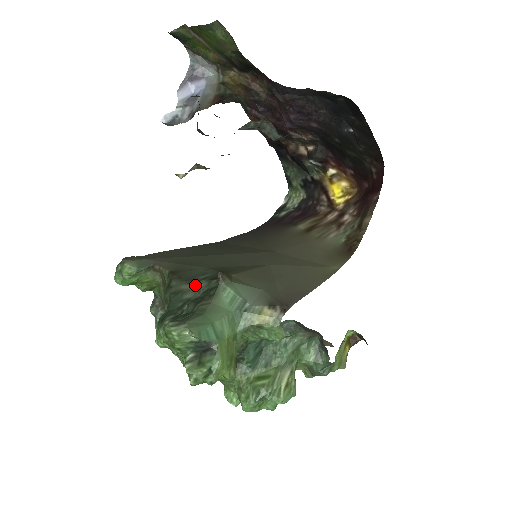
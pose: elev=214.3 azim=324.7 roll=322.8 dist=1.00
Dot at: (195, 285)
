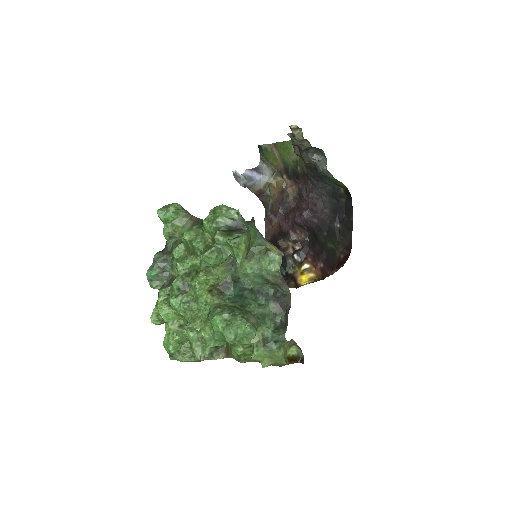
Dot at: occluded
